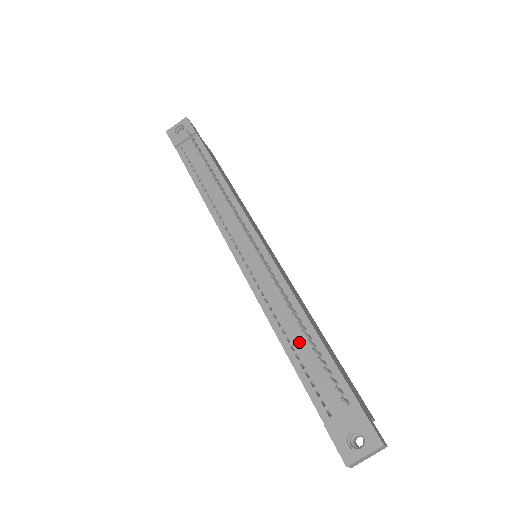
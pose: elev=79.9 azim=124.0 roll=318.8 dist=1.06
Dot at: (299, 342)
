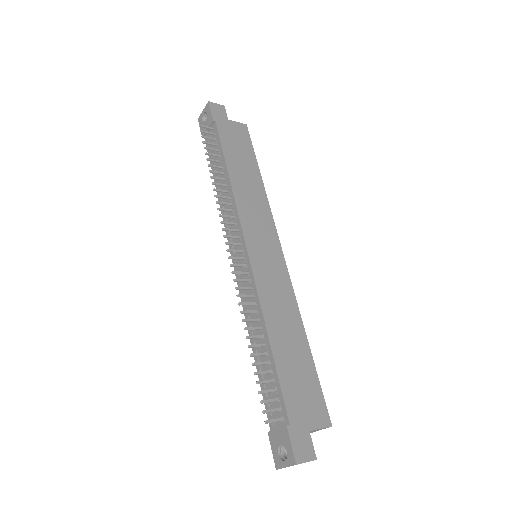
Dot at: occluded
